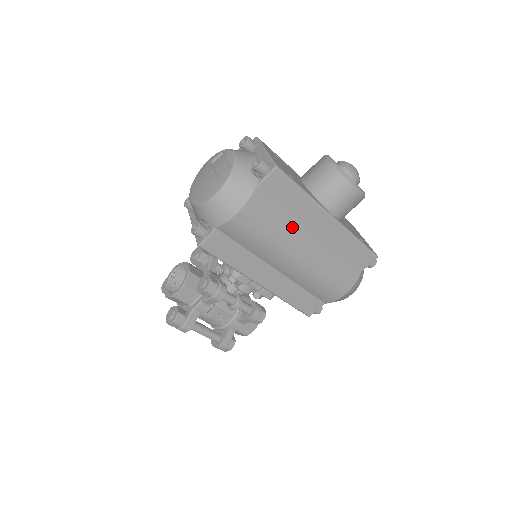
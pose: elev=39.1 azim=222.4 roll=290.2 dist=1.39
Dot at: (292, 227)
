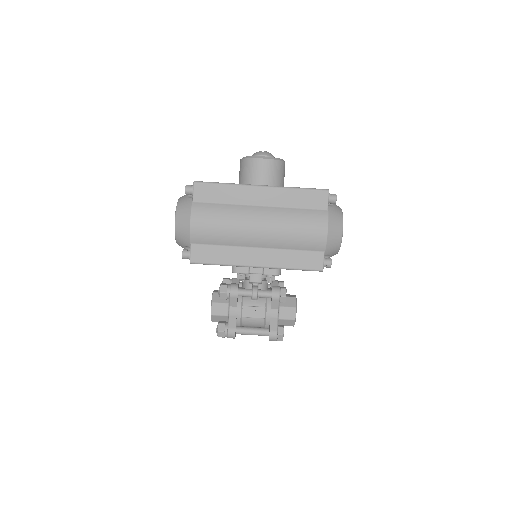
Dot at: (237, 210)
